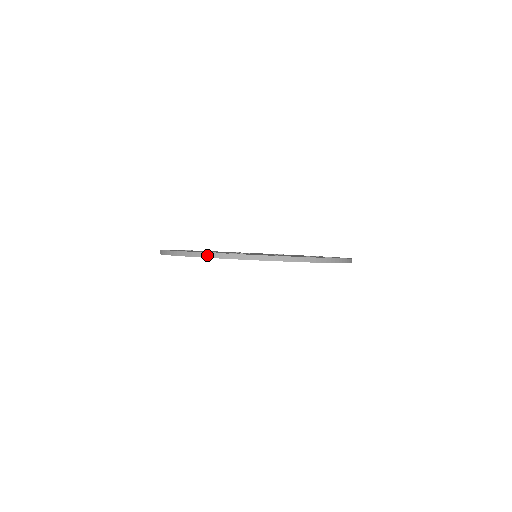
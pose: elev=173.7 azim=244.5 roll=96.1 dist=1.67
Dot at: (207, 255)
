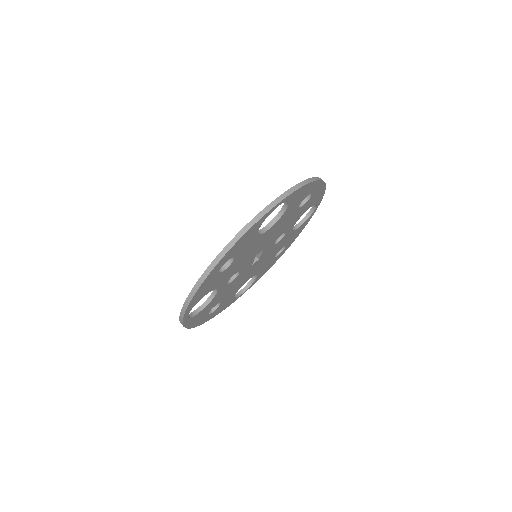
Dot at: (181, 319)
